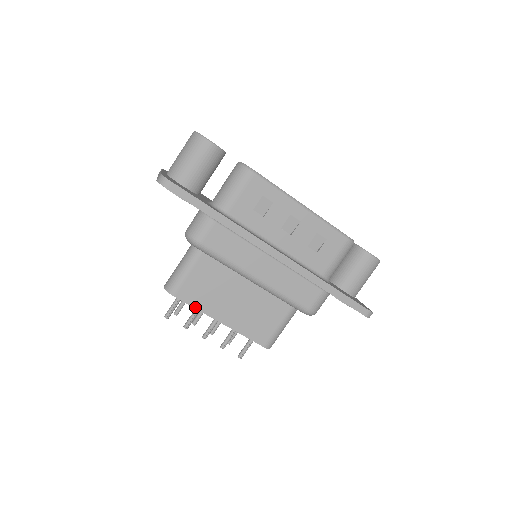
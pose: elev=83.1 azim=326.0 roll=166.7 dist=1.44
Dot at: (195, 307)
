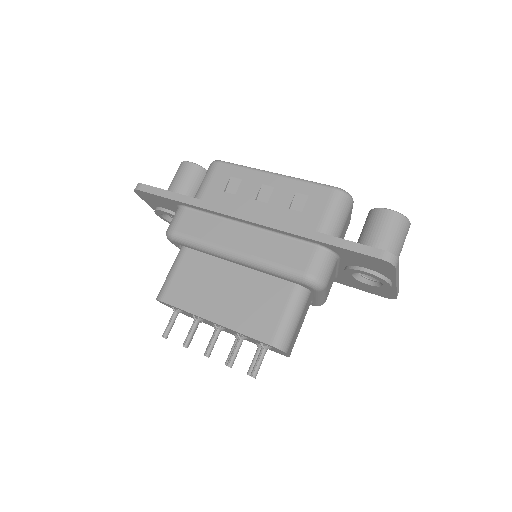
Dot at: (183, 309)
